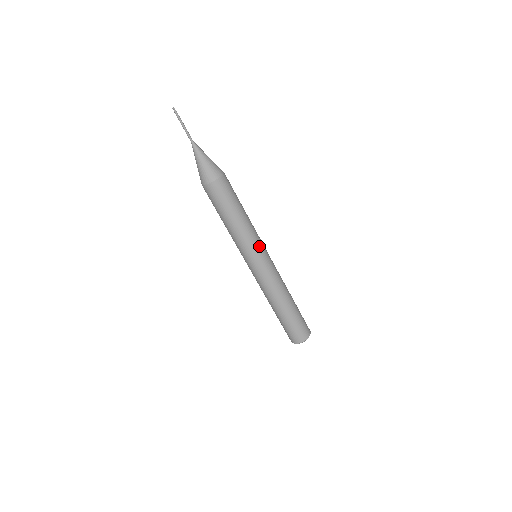
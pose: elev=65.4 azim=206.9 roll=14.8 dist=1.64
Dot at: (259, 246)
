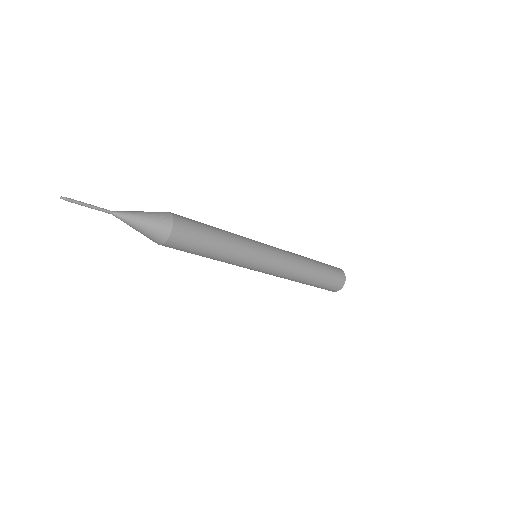
Dot at: (250, 264)
